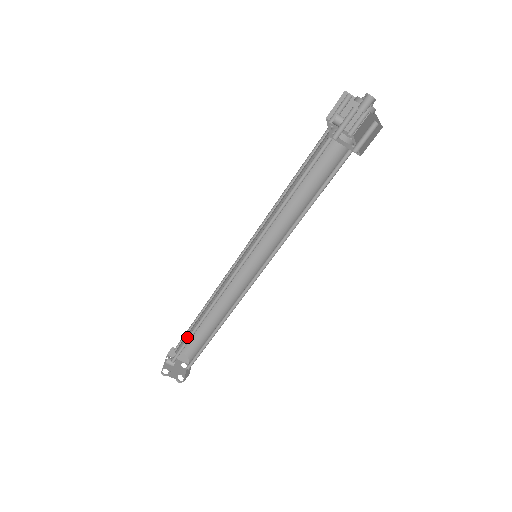
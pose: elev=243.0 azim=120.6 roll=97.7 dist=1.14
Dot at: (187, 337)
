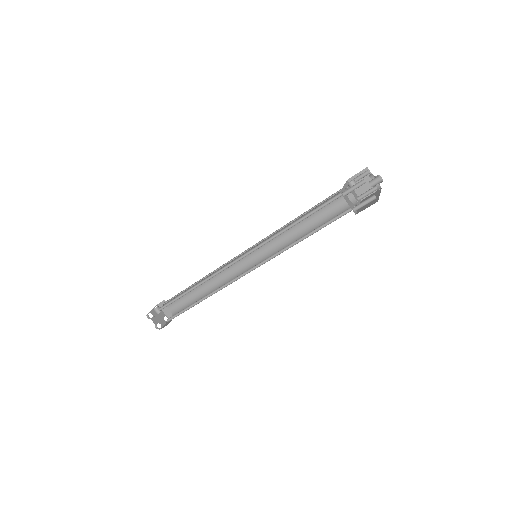
Dot at: occluded
